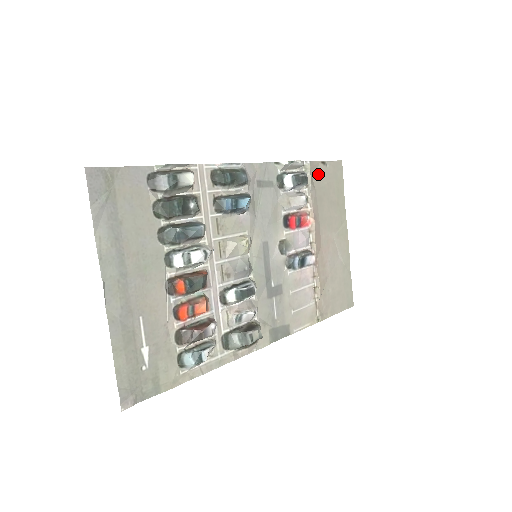
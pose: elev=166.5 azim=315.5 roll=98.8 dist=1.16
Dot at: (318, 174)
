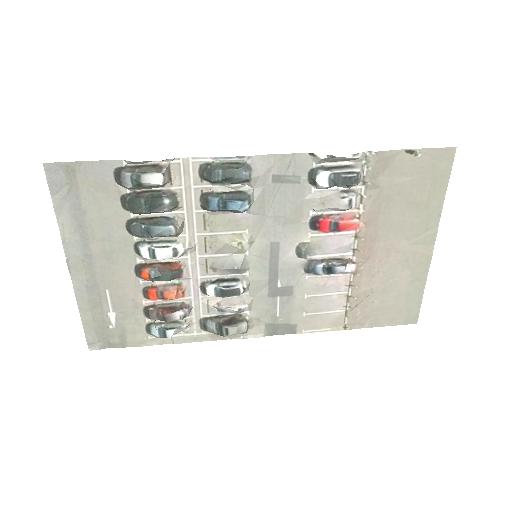
Dot at: (394, 167)
